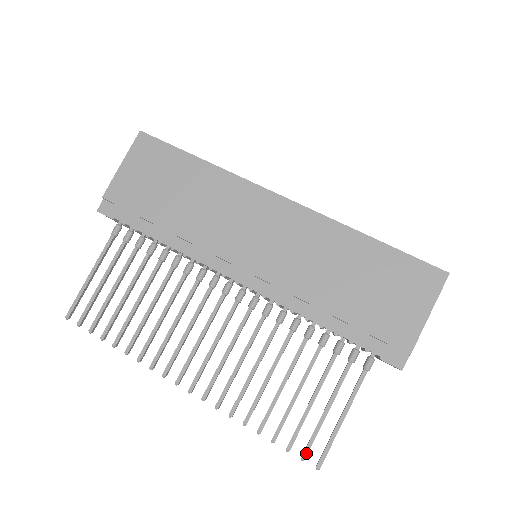
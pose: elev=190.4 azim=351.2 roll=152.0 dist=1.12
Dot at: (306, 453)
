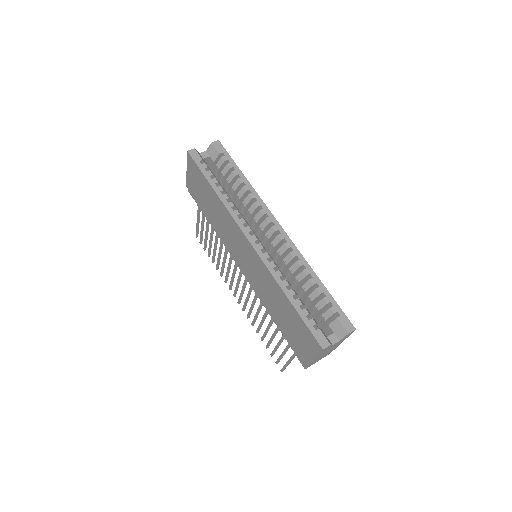
Dot at: (277, 363)
